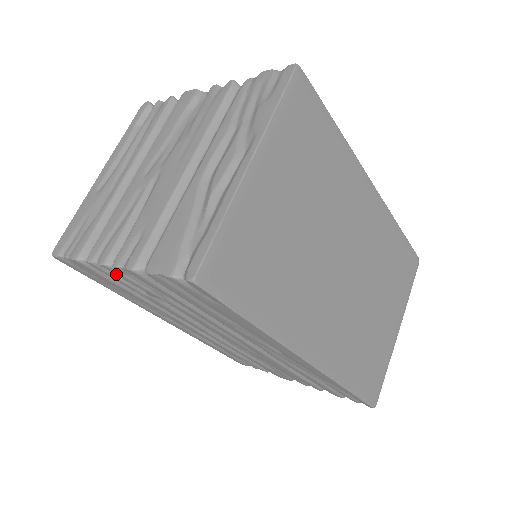
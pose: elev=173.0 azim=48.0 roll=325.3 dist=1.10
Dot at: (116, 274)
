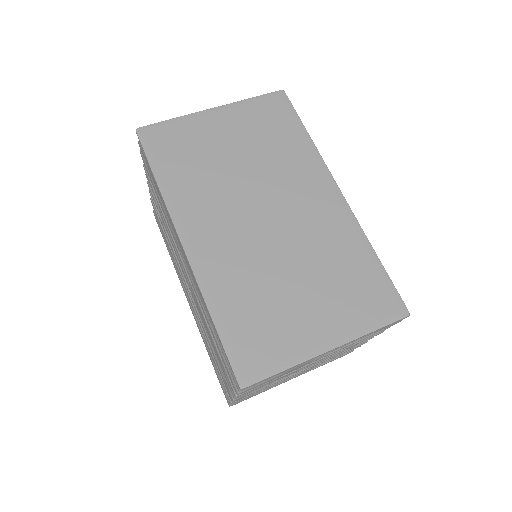
Dot at: (151, 192)
